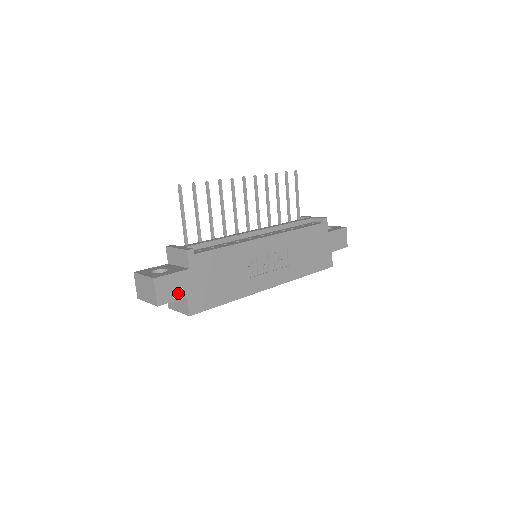
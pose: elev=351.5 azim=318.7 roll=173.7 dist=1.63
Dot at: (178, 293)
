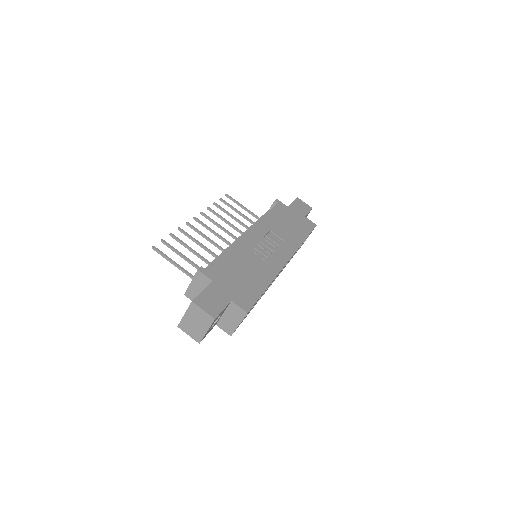
Dot at: (221, 302)
